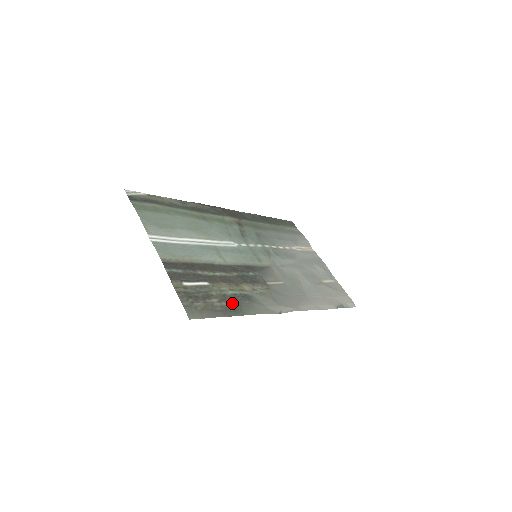
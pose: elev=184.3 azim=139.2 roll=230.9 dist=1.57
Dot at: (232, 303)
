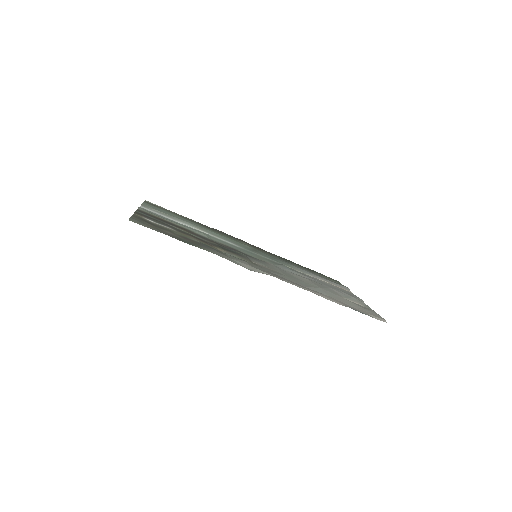
Dot at: (190, 241)
